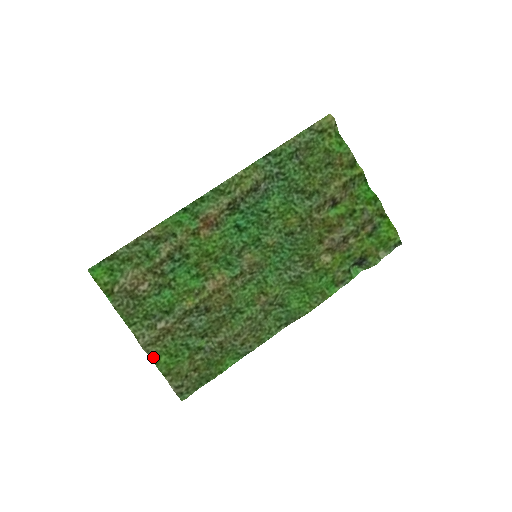
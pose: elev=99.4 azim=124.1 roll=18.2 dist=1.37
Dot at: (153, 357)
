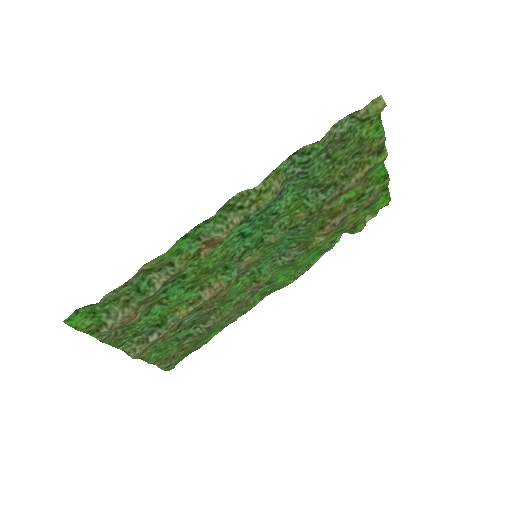
Dot at: (143, 358)
